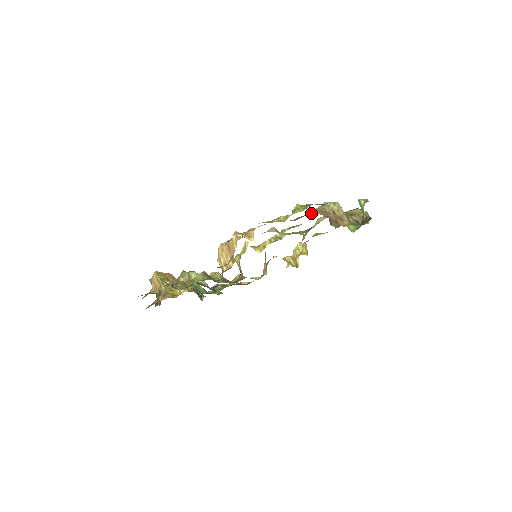
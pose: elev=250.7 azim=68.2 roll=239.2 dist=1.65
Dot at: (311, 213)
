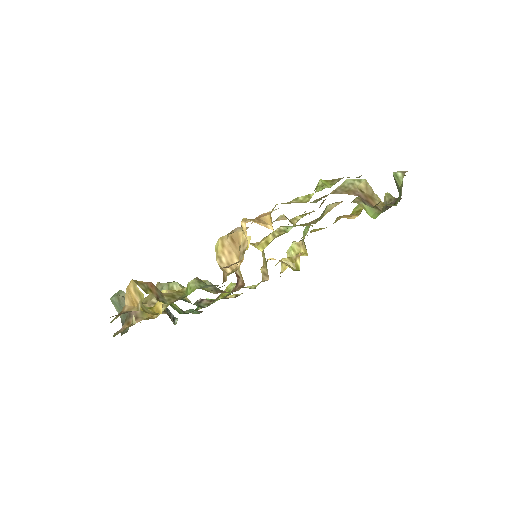
Dot at: (333, 193)
